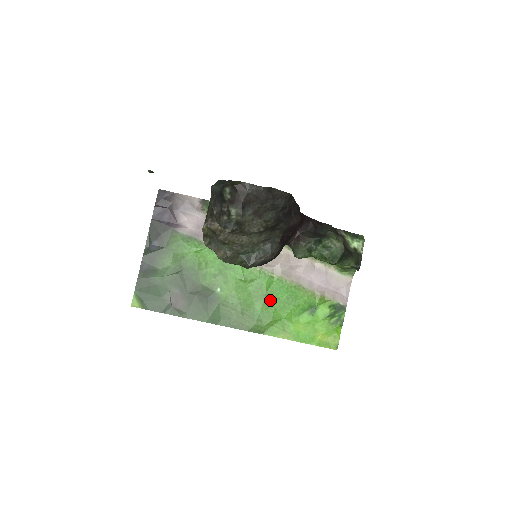
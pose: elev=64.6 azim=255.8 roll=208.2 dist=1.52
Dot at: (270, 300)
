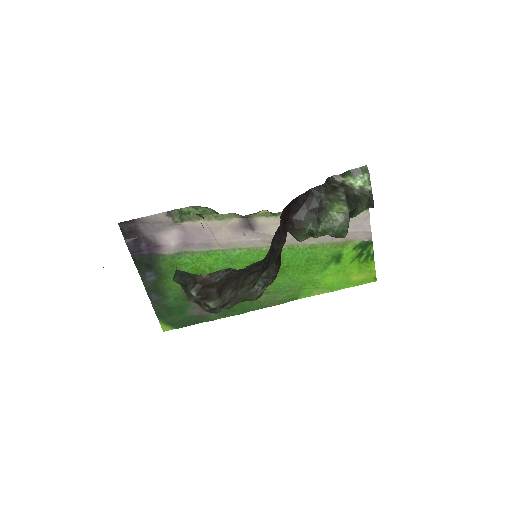
Dot at: (290, 270)
